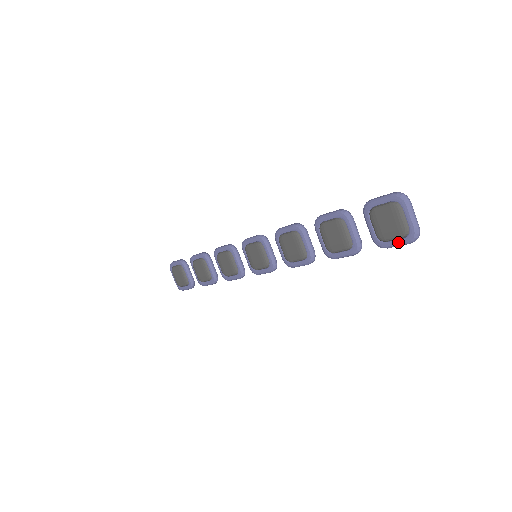
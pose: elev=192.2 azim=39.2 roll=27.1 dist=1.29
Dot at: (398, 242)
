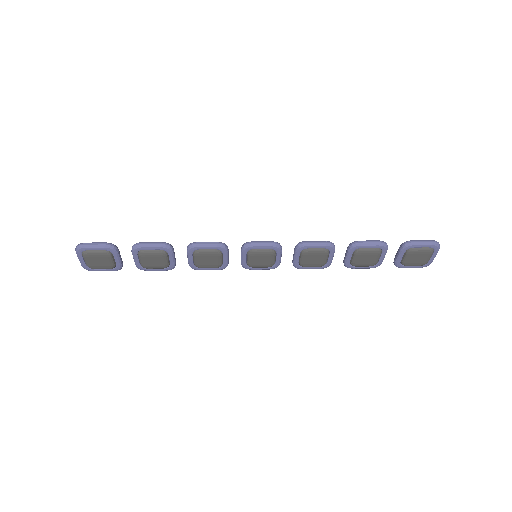
Dot at: (414, 267)
